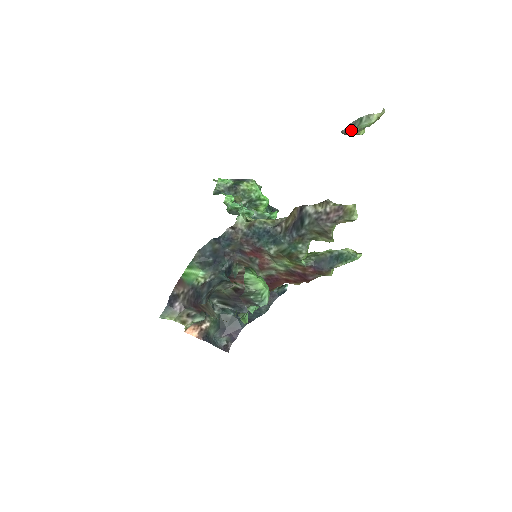
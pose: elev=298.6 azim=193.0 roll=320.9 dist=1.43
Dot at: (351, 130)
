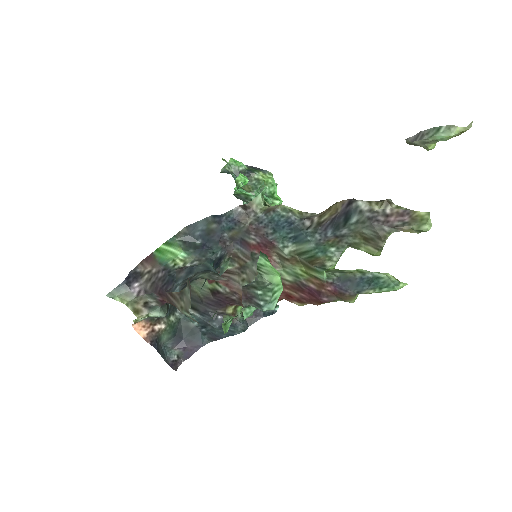
Dot at: (421, 138)
